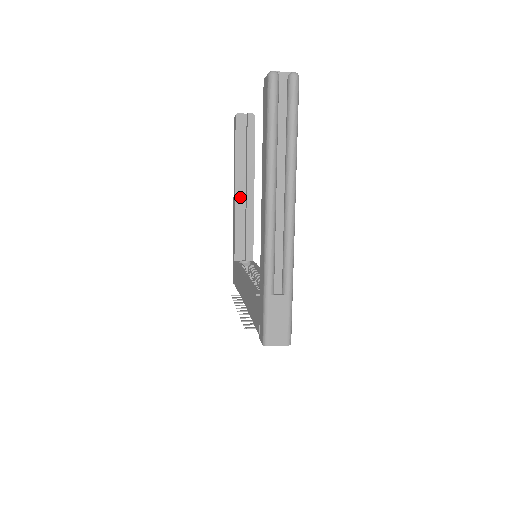
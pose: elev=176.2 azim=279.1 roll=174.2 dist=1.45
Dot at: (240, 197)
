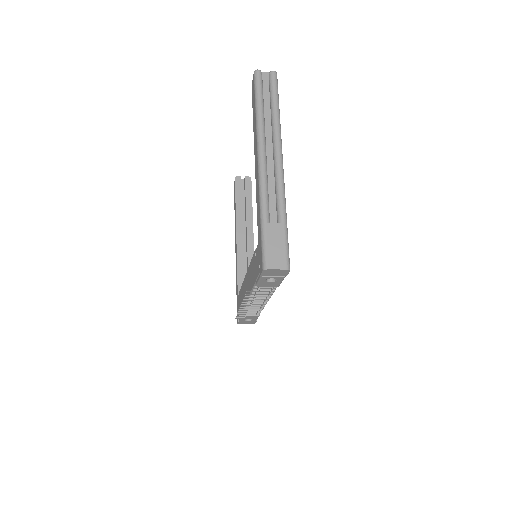
Dot at: (241, 240)
